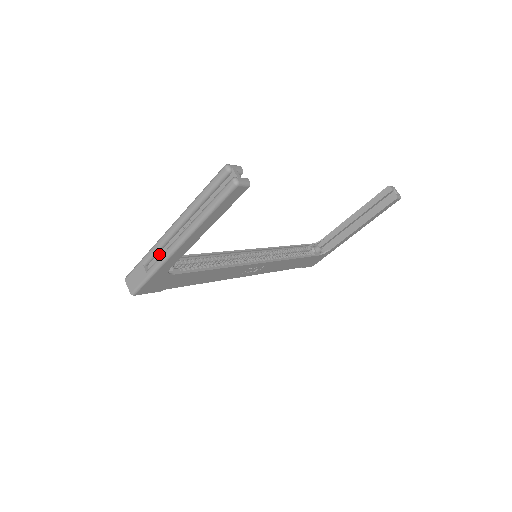
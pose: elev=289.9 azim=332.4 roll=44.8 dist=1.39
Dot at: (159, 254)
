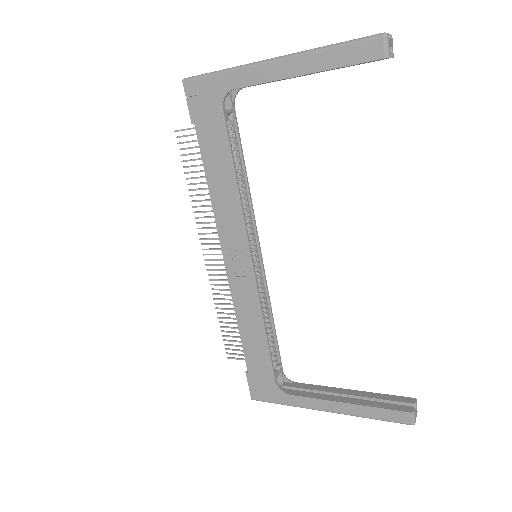
Dot at: occluded
